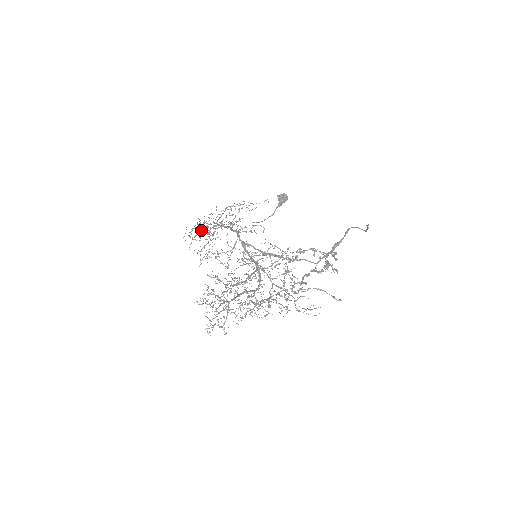
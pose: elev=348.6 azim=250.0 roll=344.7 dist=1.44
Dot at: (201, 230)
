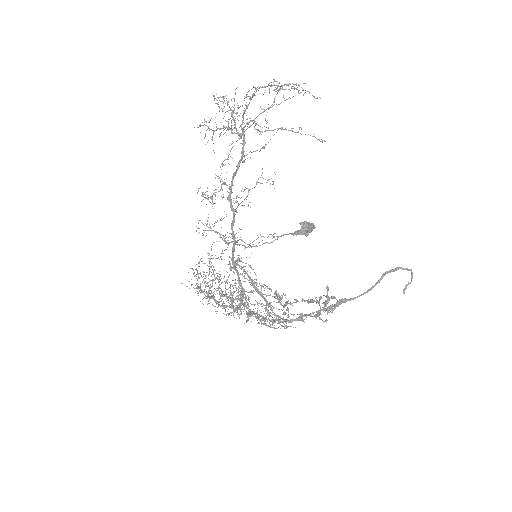
Dot at: (226, 111)
